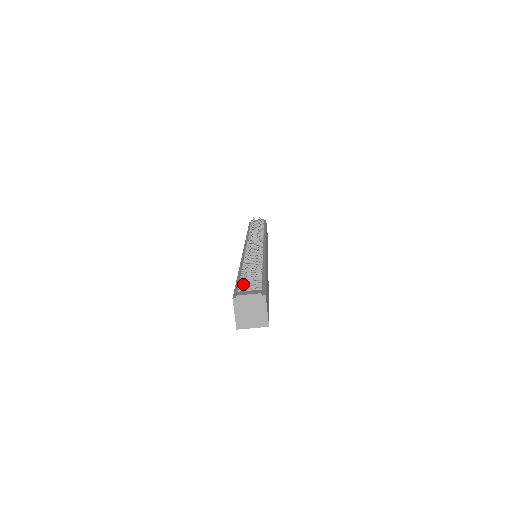
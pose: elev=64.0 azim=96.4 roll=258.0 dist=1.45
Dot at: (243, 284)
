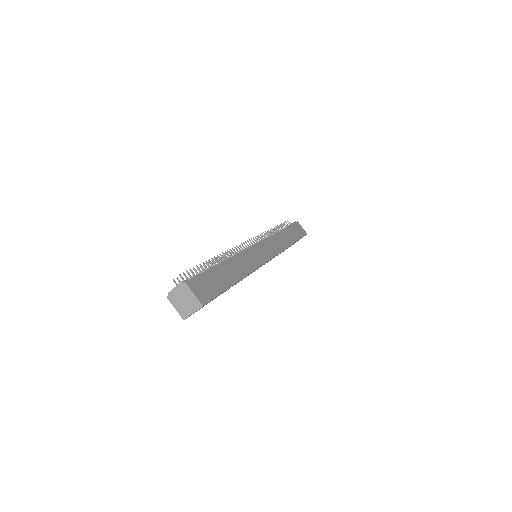
Dot at: (174, 282)
